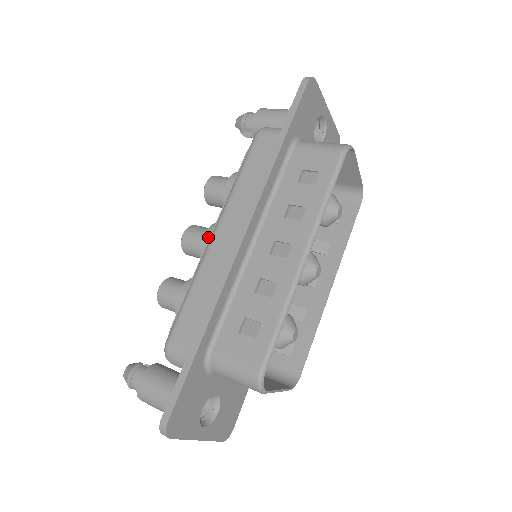
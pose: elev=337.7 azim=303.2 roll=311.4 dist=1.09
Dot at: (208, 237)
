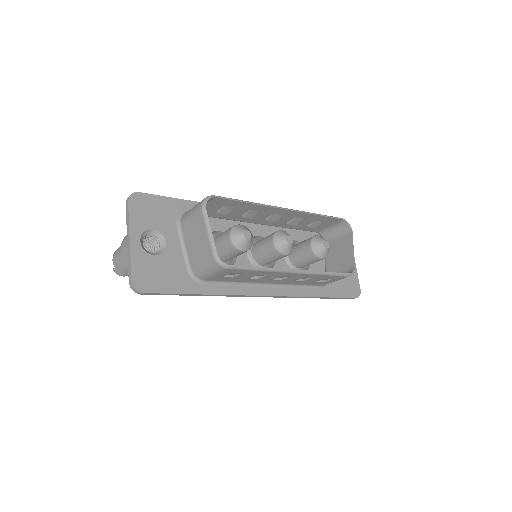
Dot at: occluded
